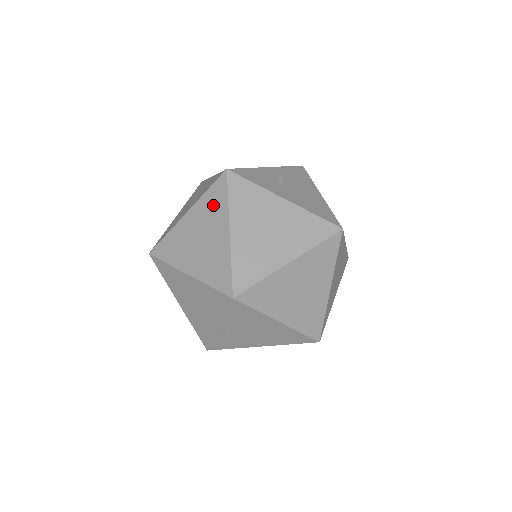
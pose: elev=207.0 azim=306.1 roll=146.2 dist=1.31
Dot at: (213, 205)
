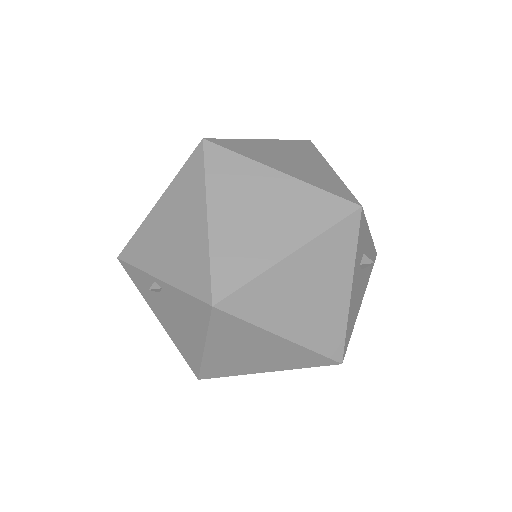
Dot at: (310, 210)
